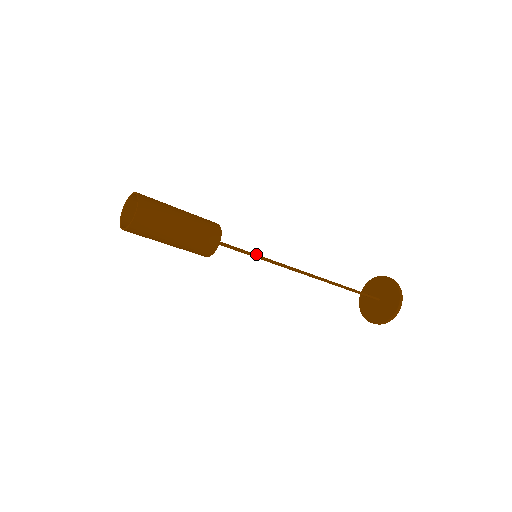
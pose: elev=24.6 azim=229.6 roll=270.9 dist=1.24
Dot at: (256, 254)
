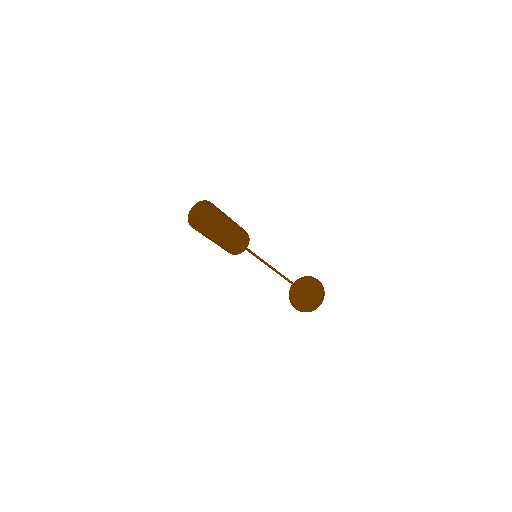
Dot at: (255, 255)
